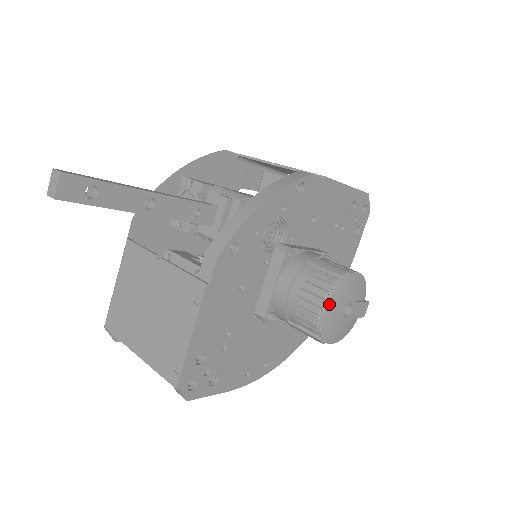
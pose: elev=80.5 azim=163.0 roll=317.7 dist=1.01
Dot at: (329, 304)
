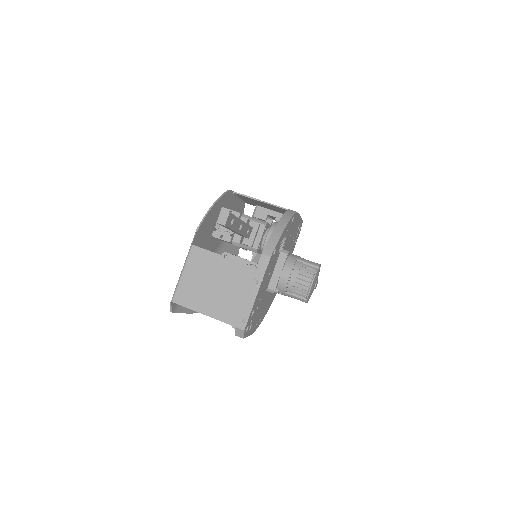
Dot at: (314, 281)
